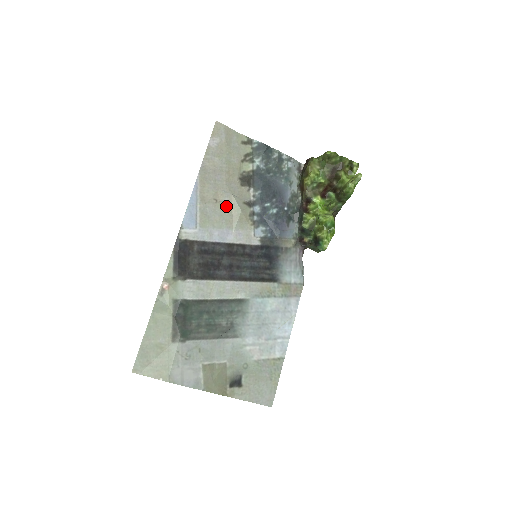
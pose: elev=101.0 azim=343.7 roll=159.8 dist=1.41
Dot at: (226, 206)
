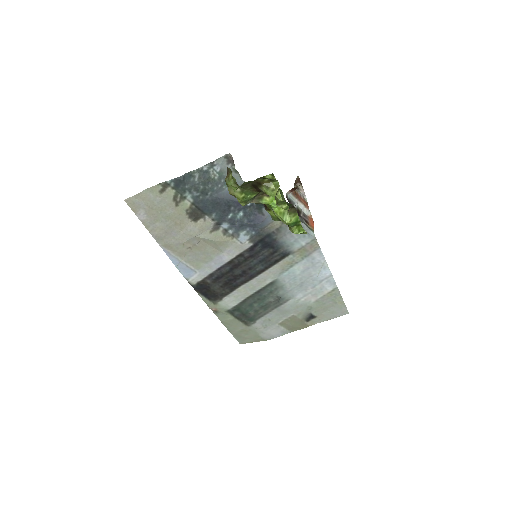
Dot at: (200, 246)
